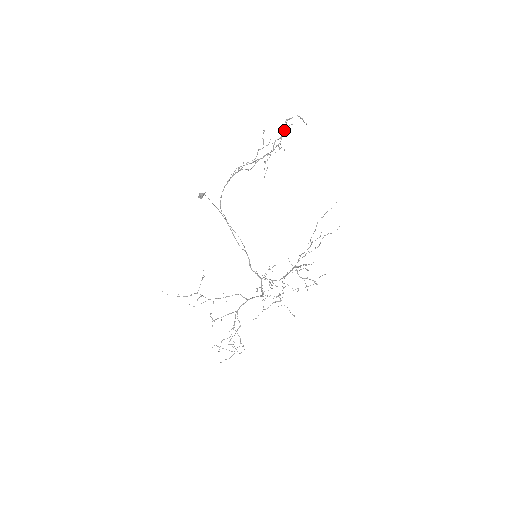
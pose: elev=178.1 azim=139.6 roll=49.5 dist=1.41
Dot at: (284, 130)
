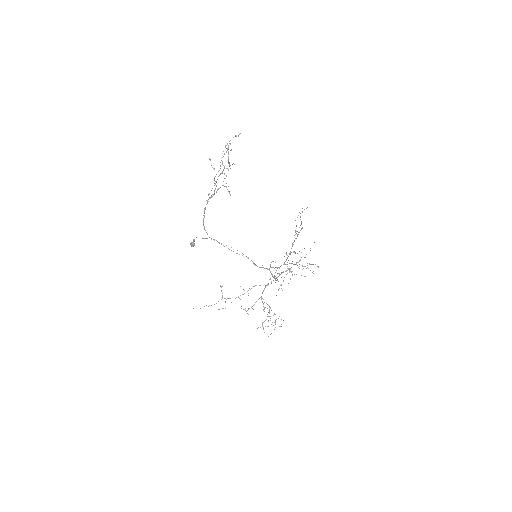
Dot at: occluded
